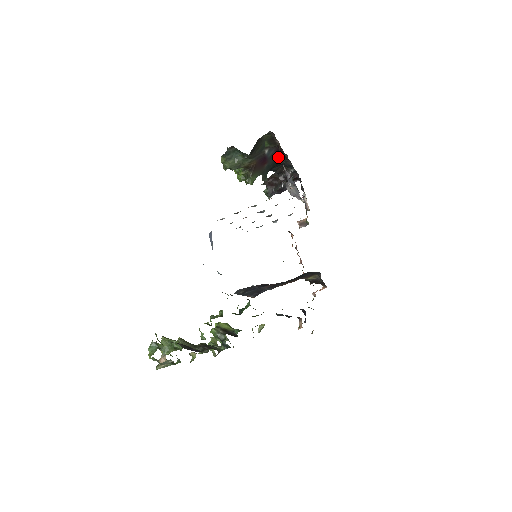
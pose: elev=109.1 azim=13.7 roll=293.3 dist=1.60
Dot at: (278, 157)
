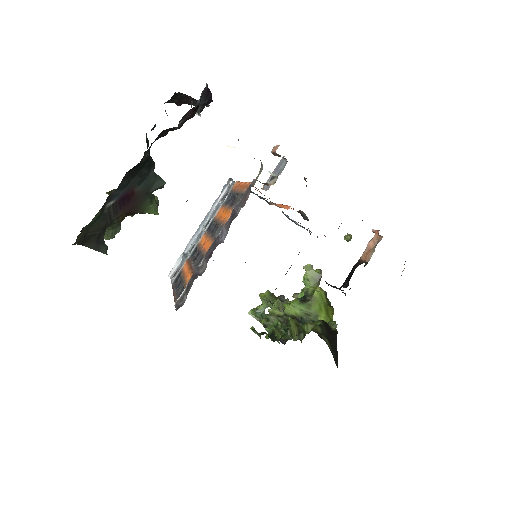
Dot at: (131, 171)
